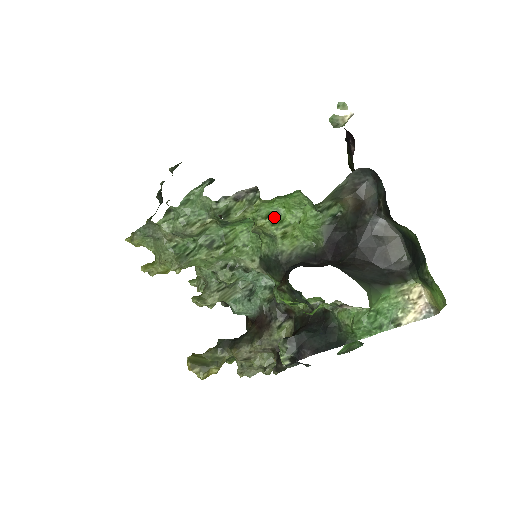
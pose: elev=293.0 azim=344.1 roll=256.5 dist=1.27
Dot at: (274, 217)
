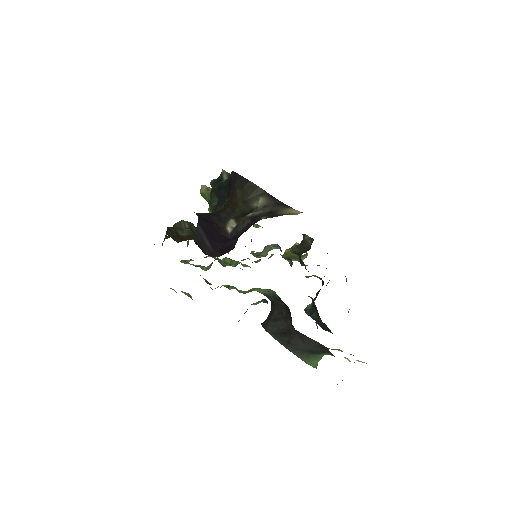
Dot at: (232, 287)
